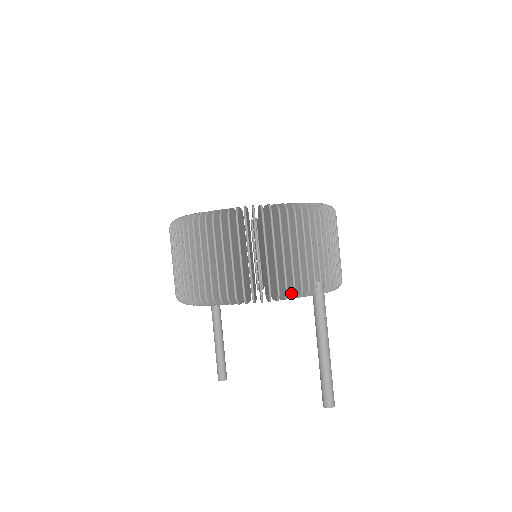
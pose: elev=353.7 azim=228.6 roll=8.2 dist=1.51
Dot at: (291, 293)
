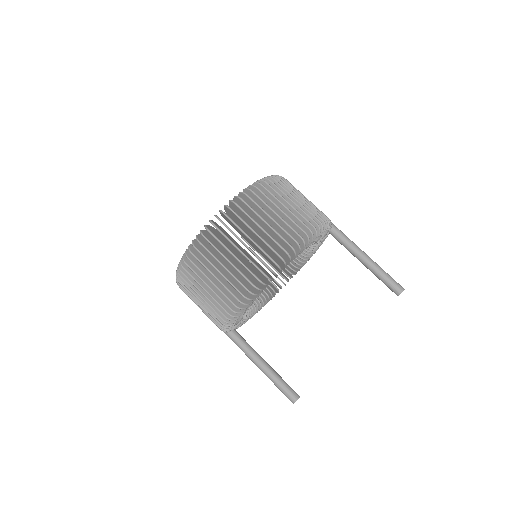
Dot at: occluded
